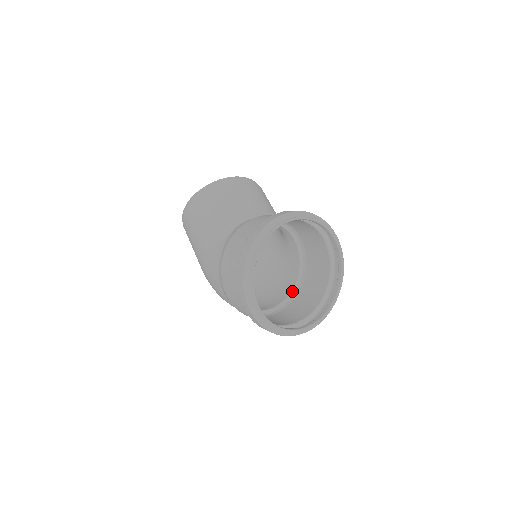
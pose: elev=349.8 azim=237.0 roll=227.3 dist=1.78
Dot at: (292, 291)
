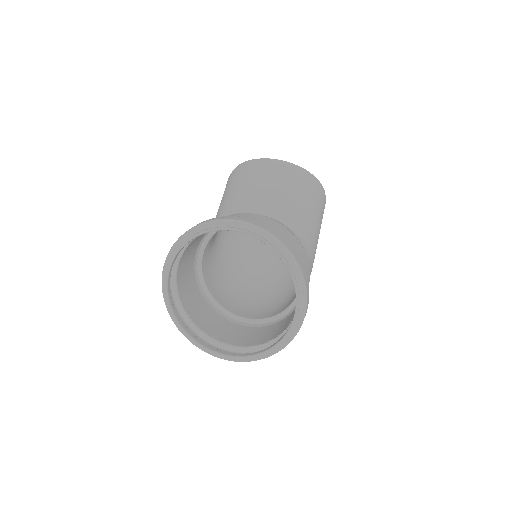
Dot at: (286, 310)
